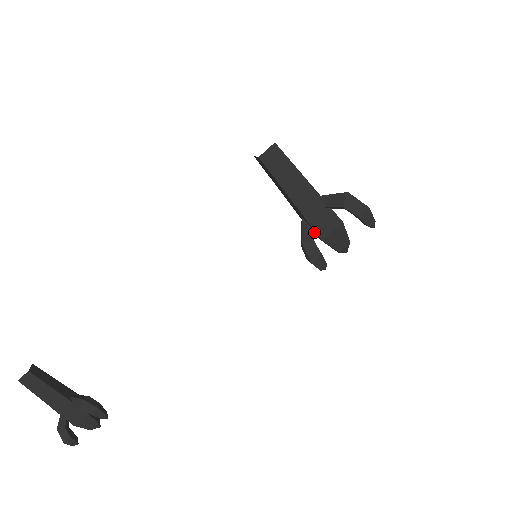
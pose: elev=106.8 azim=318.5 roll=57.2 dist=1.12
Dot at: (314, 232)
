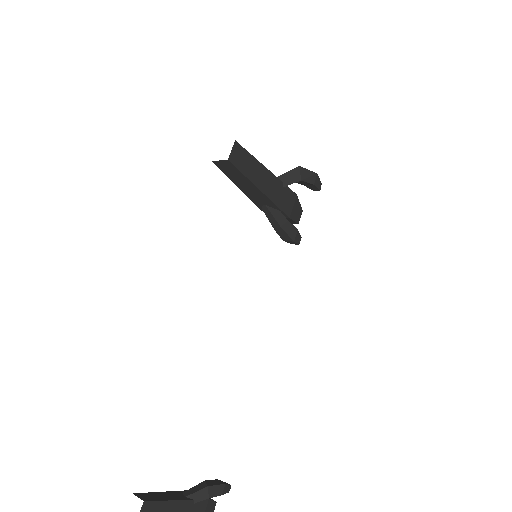
Dot at: occluded
